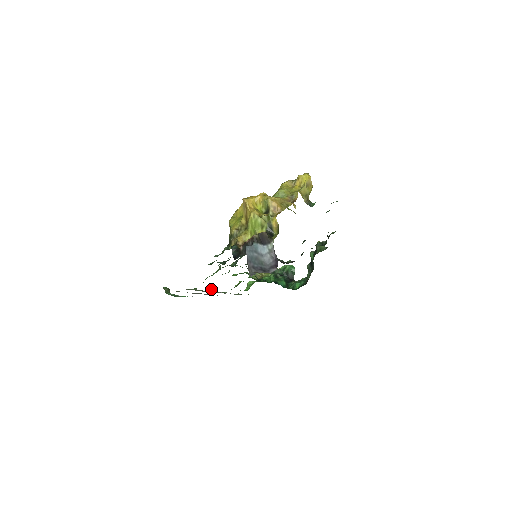
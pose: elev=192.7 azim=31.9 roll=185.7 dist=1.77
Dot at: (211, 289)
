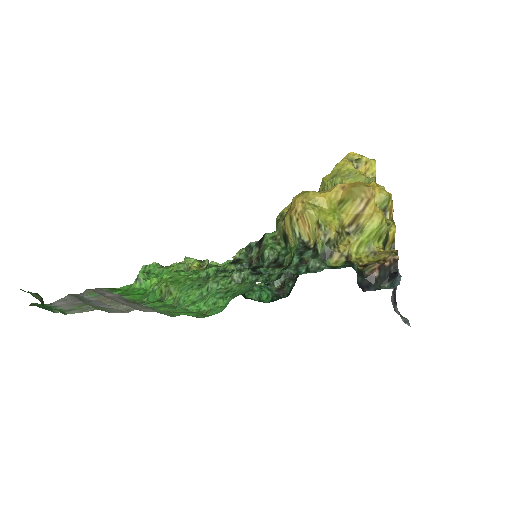
Dot at: (158, 303)
